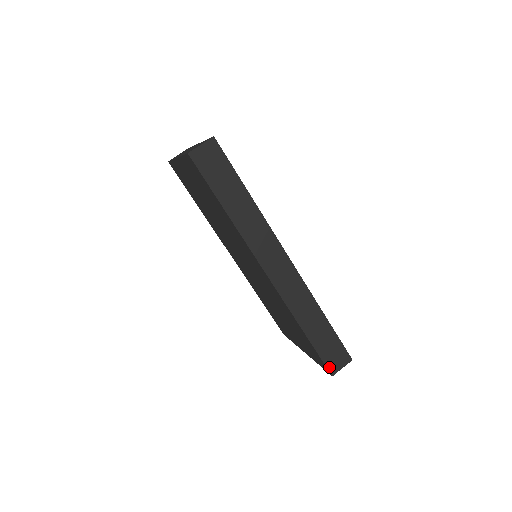
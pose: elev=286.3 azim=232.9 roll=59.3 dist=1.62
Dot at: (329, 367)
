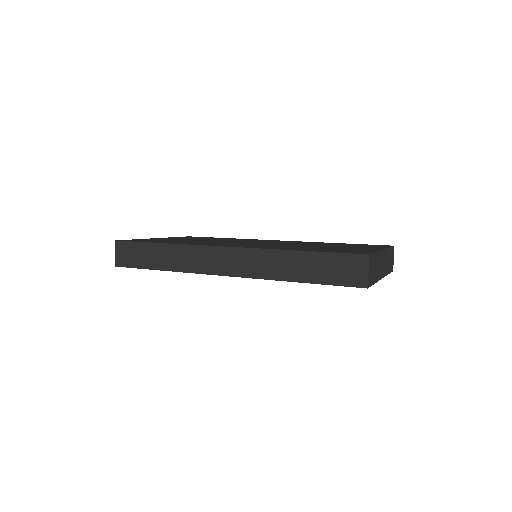
Dot at: (354, 284)
